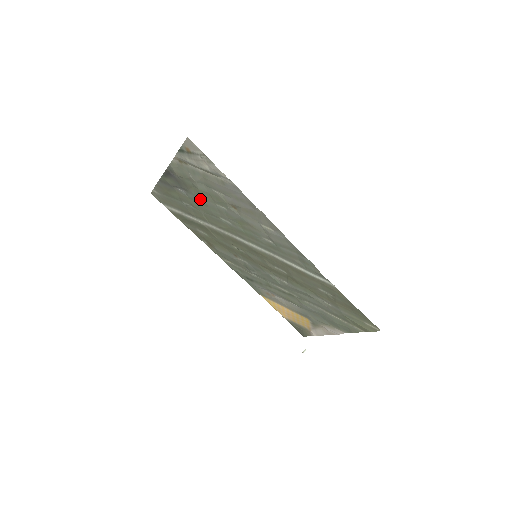
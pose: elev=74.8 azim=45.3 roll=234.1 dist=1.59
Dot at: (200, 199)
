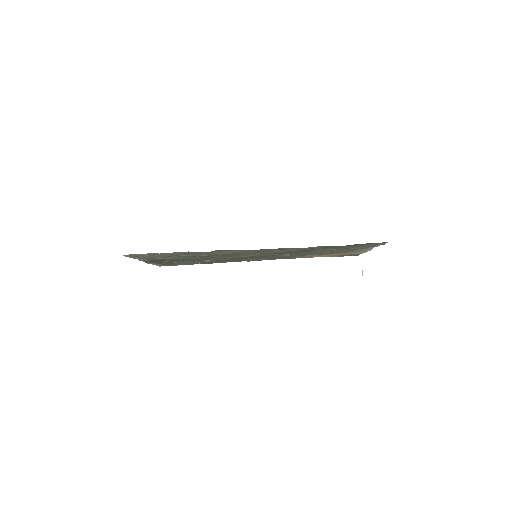
Dot at: occluded
